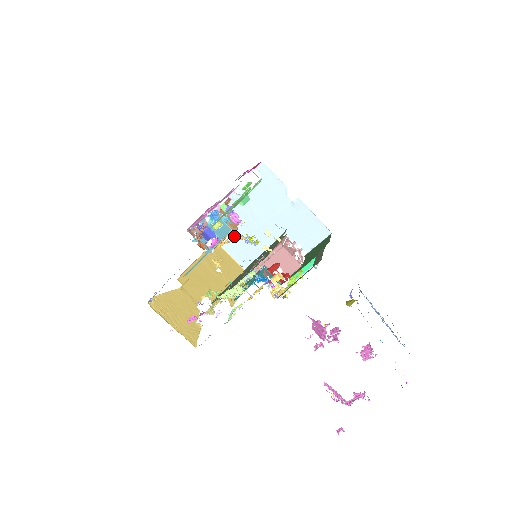
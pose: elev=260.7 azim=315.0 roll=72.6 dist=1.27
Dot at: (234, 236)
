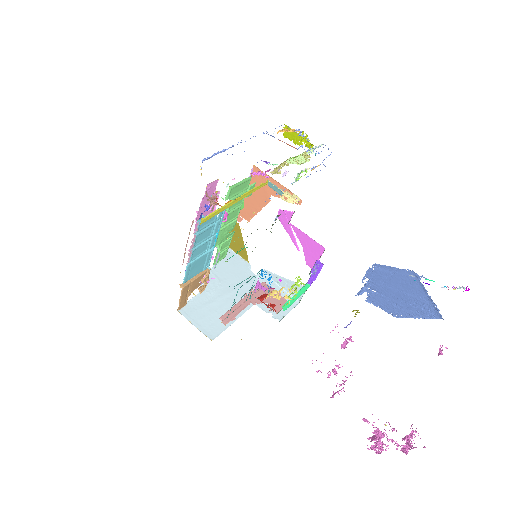
Dot at: (196, 303)
